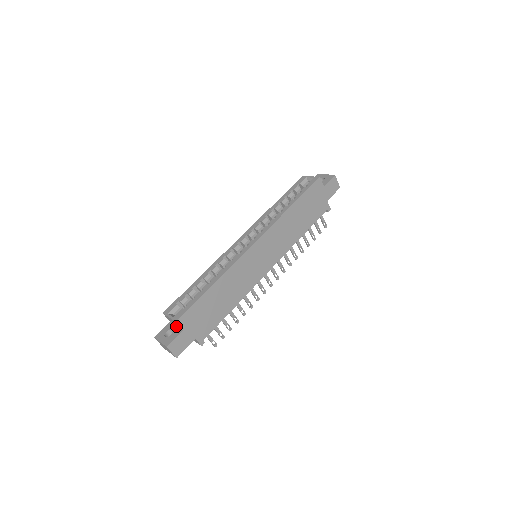
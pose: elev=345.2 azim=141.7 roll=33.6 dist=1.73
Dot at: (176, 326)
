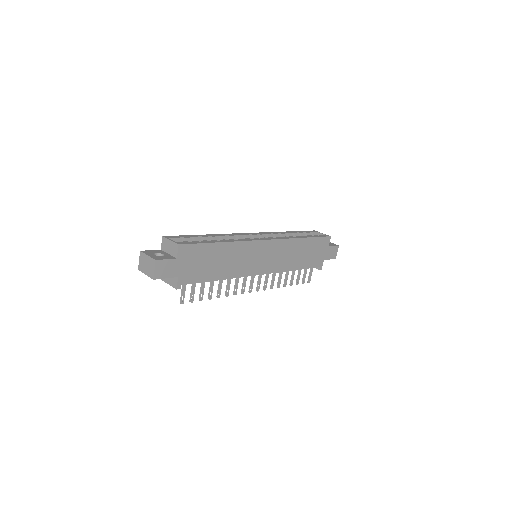
Dot at: (169, 254)
